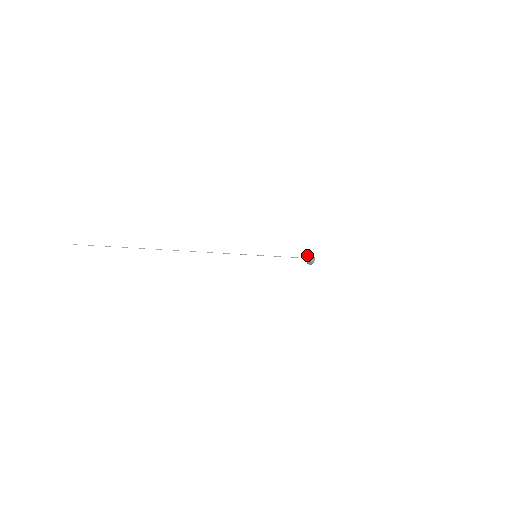
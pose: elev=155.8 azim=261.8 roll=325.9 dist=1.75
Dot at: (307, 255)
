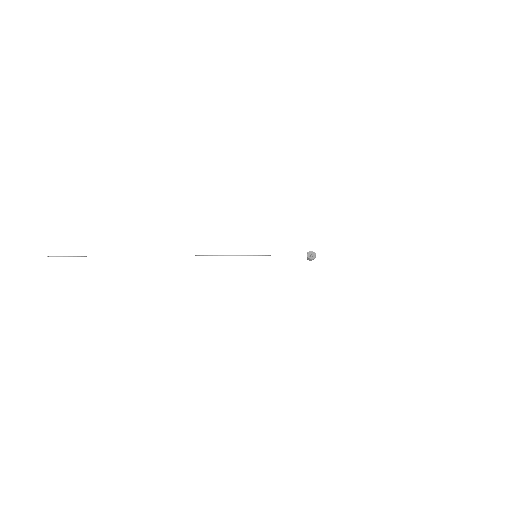
Dot at: (308, 252)
